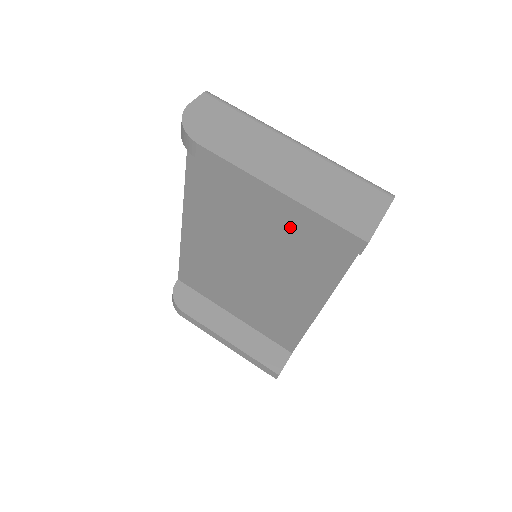
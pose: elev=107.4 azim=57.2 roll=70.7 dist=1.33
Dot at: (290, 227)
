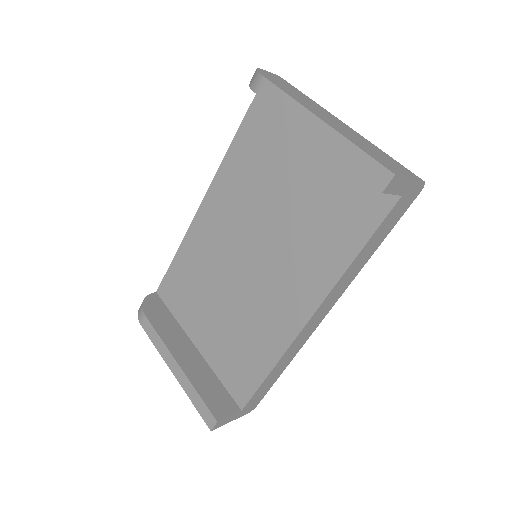
Dot at: (309, 206)
